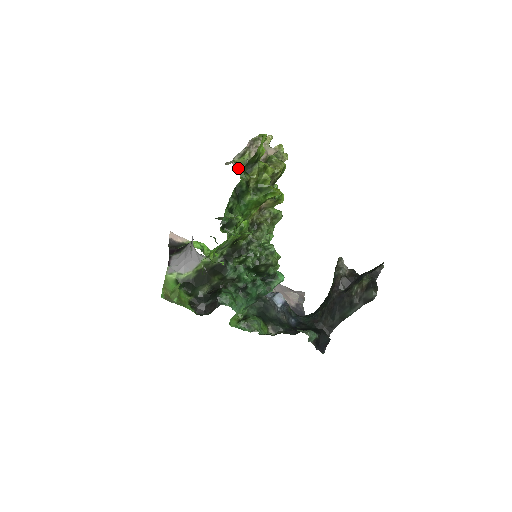
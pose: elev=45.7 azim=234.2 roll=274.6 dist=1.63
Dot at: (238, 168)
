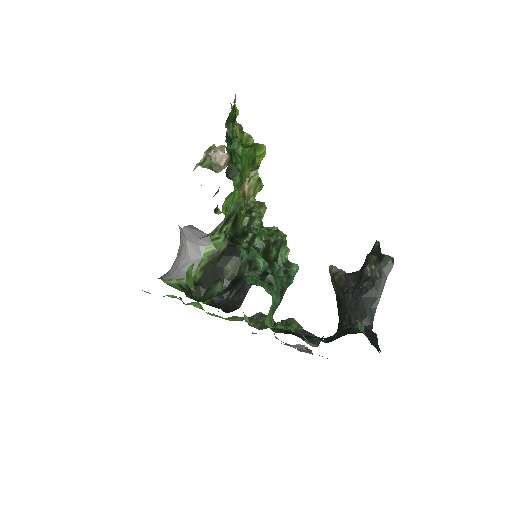
Dot at: occluded
